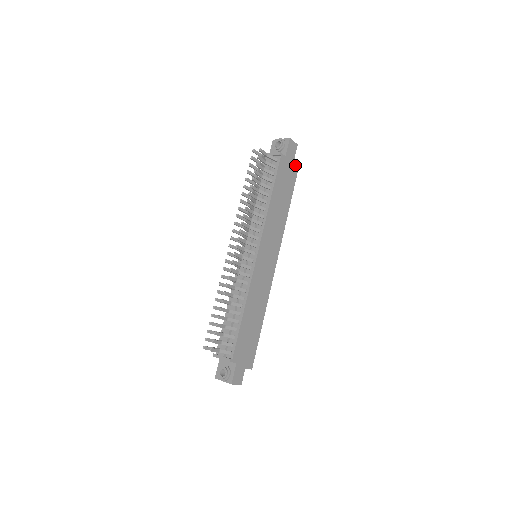
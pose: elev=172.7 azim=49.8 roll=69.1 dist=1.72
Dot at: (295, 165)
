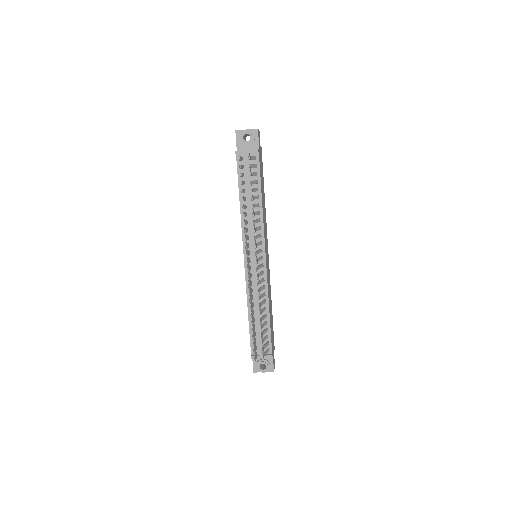
Dot at: (261, 152)
